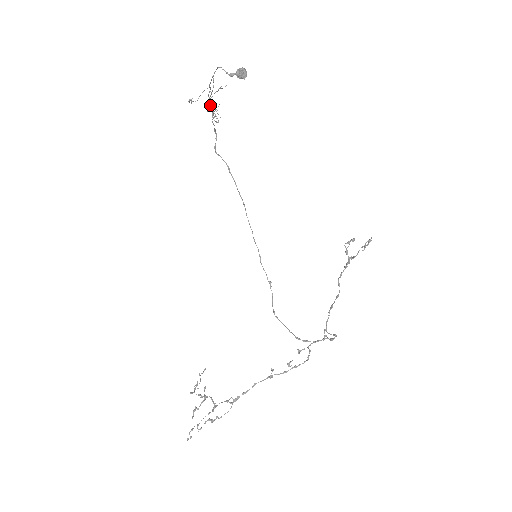
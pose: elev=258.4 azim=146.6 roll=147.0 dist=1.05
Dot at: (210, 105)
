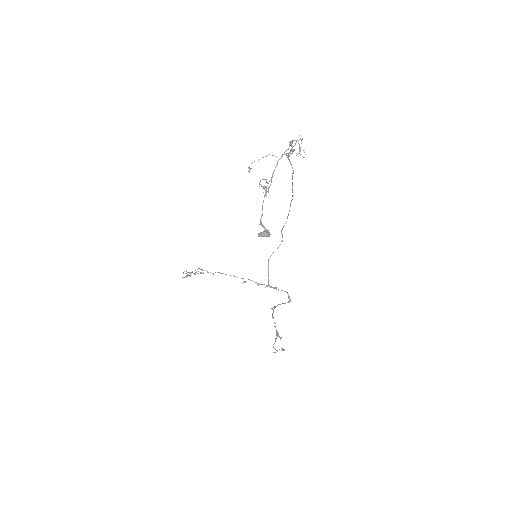
Dot at: (290, 145)
